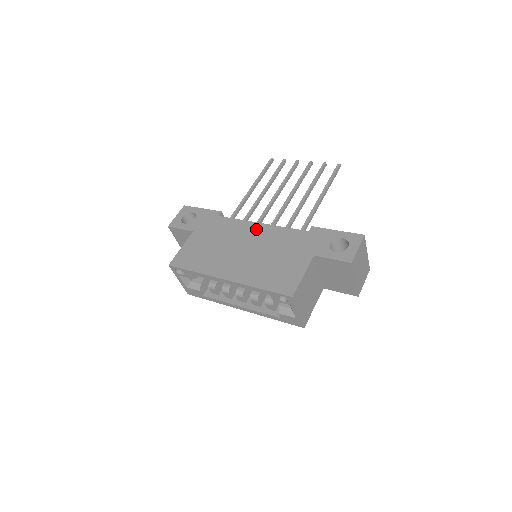
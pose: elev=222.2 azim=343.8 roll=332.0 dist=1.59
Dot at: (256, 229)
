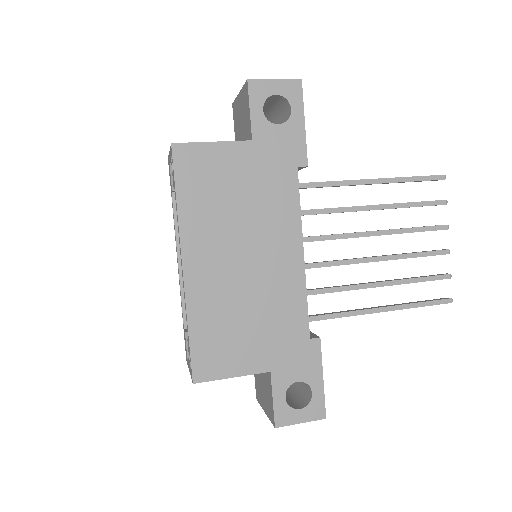
Dot at: (290, 254)
